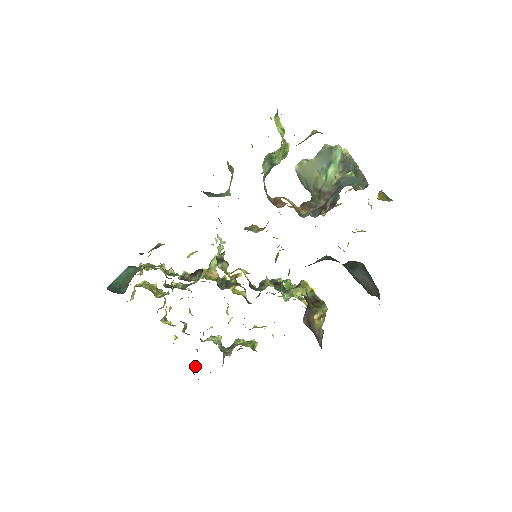
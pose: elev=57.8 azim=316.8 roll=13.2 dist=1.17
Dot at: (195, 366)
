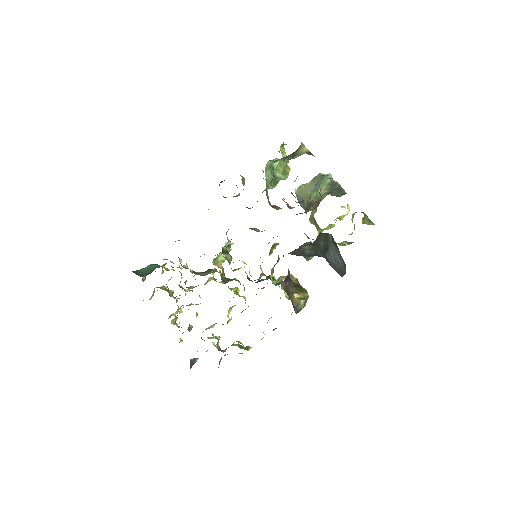
Dot at: (193, 364)
